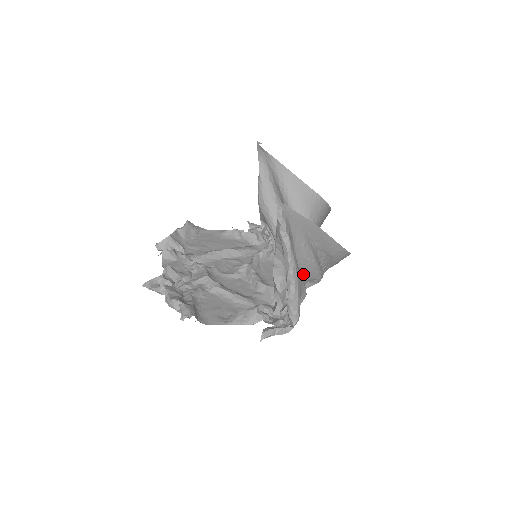
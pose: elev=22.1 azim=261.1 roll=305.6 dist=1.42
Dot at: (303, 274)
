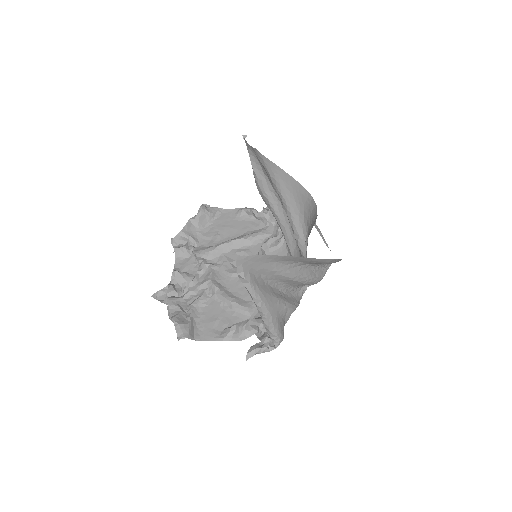
Dot at: (293, 286)
